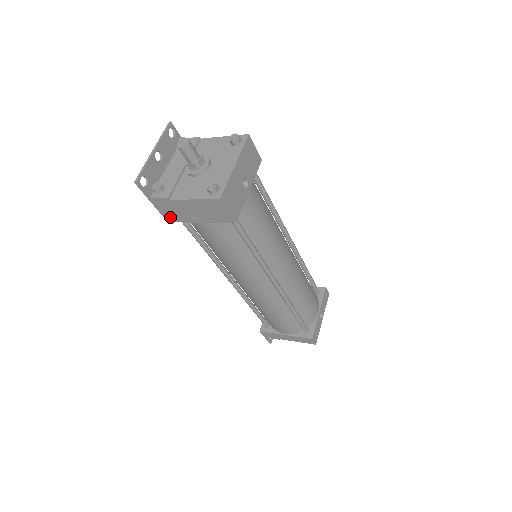
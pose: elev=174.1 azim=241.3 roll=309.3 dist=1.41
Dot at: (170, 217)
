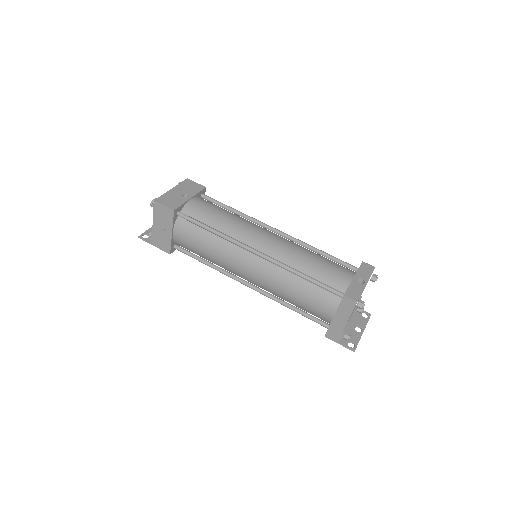
Dot at: (166, 248)
